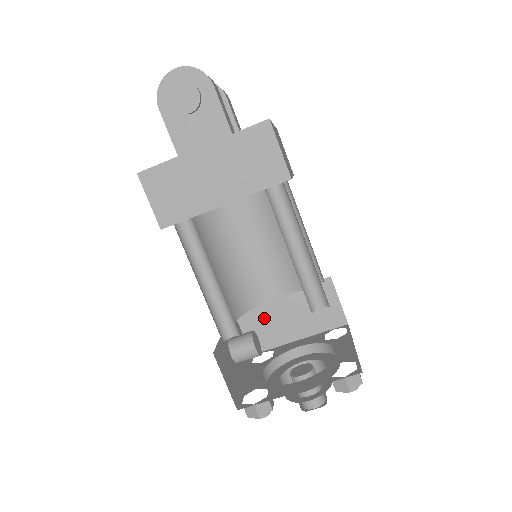
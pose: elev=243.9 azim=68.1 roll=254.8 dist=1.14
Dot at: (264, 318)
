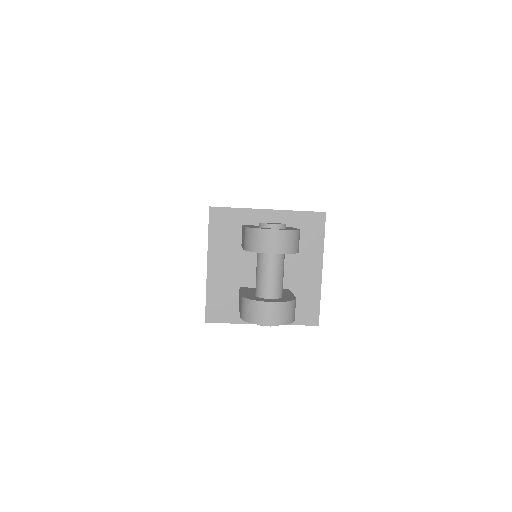
Dot at: occluded
